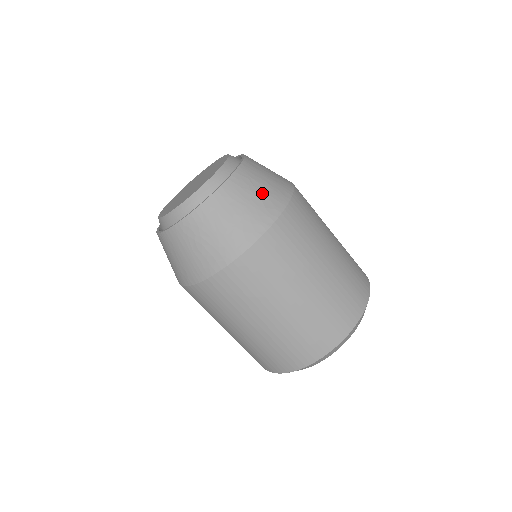
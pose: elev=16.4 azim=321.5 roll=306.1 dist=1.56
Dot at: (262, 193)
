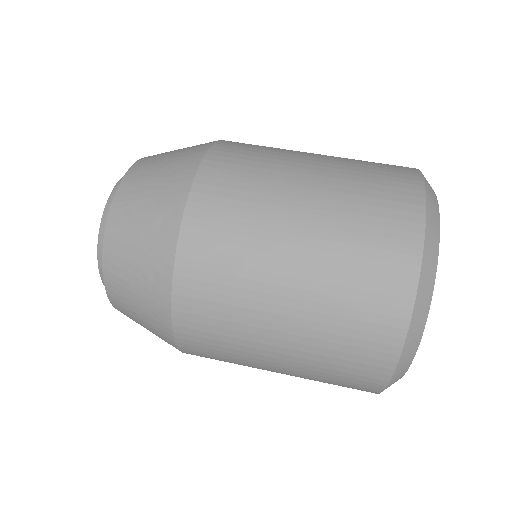
Dot at: (148, 214)
